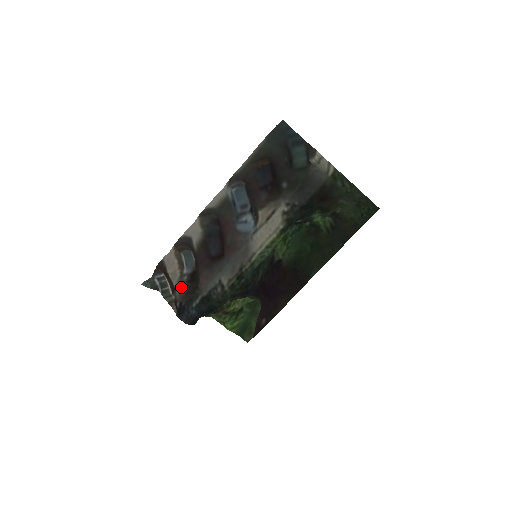
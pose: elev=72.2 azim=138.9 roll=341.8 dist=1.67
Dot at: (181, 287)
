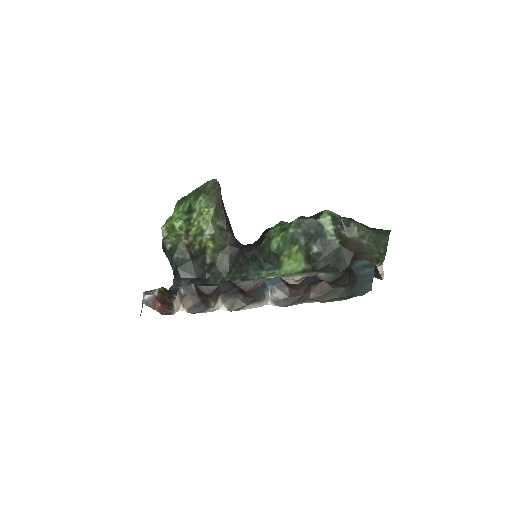
Dot at: occluded
